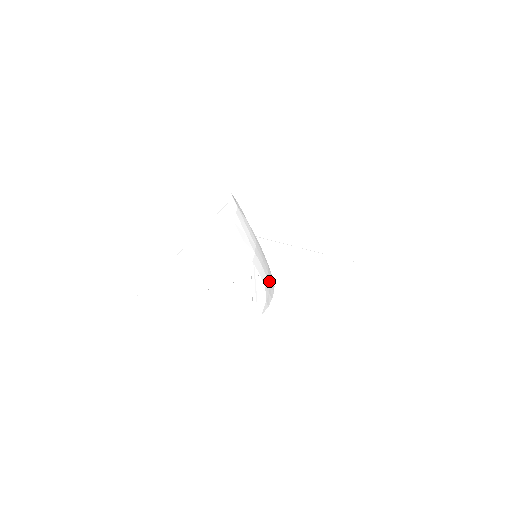
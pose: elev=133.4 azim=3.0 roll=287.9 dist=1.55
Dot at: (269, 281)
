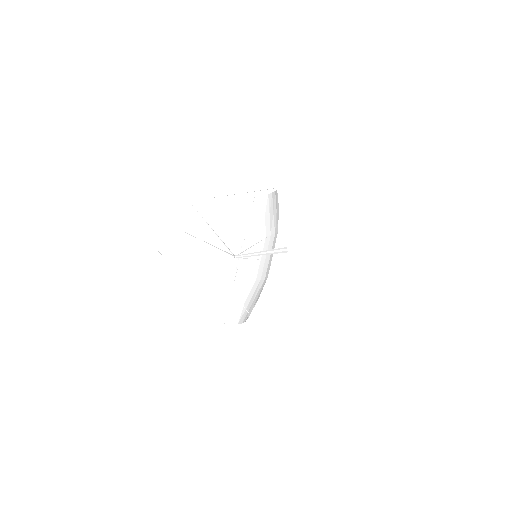
Dot at: (257, 290)
